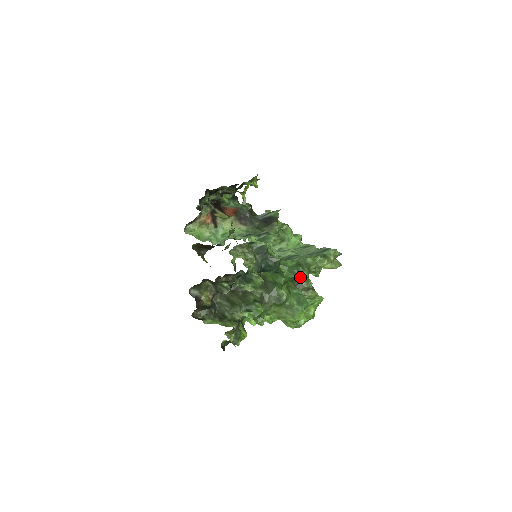
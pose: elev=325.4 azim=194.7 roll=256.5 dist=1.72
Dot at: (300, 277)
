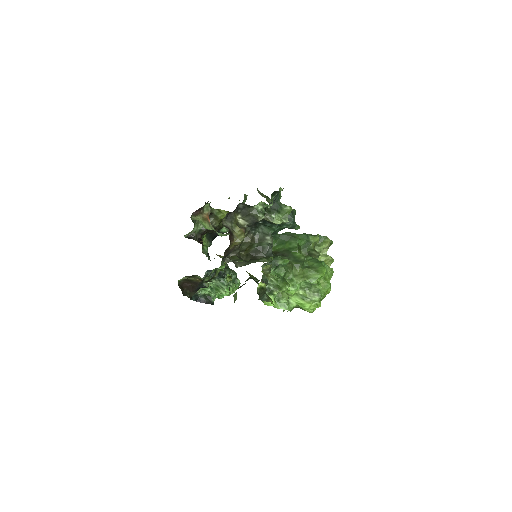
Dot at: (311, 242)
